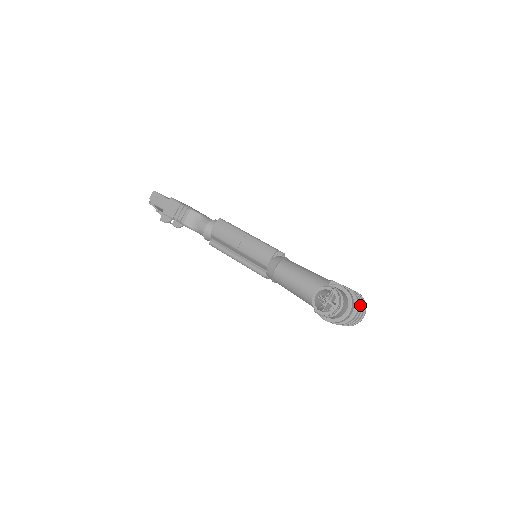
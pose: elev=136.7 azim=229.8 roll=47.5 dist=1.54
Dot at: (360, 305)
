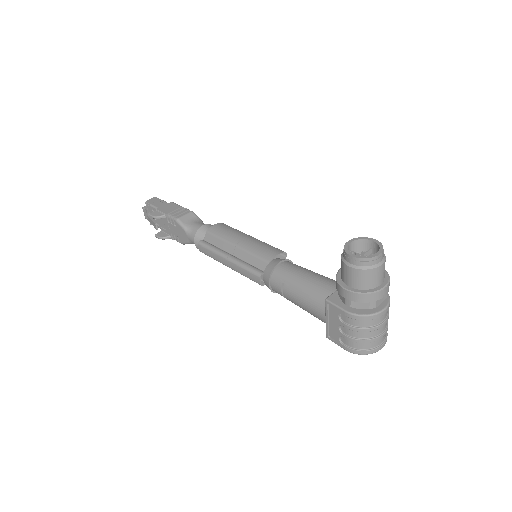
Dot at: (388, 312)
